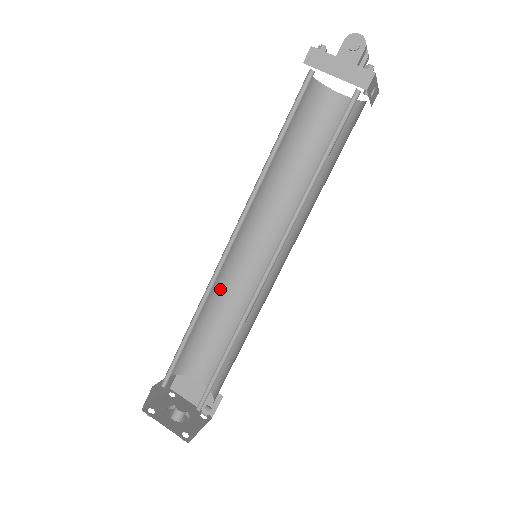
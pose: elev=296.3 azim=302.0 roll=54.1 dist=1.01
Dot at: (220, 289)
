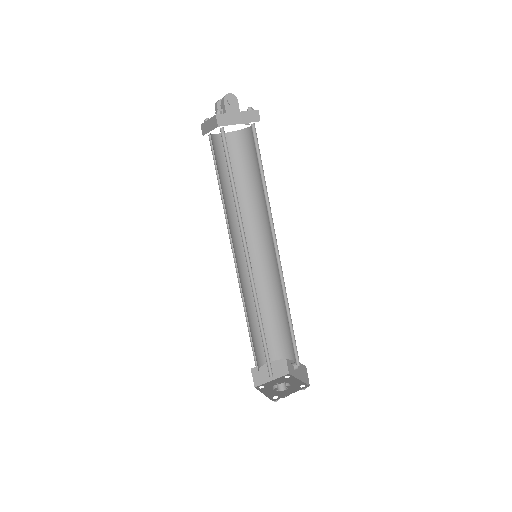
Dot at: (244, 297)
